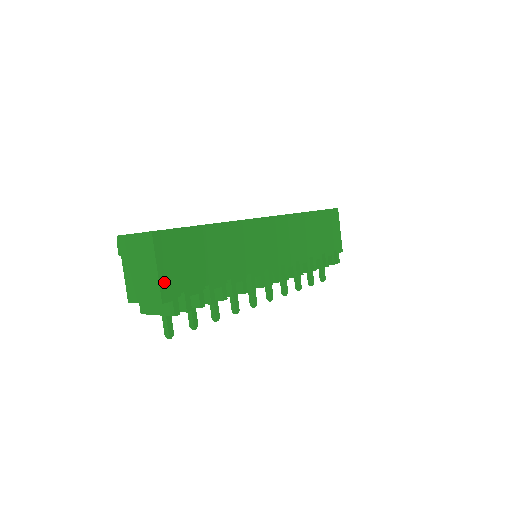
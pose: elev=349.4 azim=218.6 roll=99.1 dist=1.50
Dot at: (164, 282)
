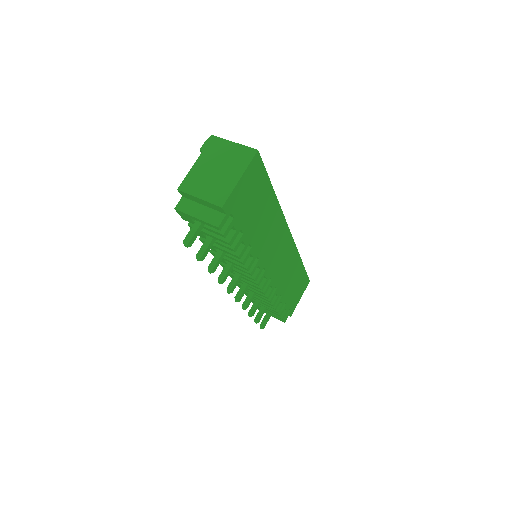
Dot at: (234, 194)
